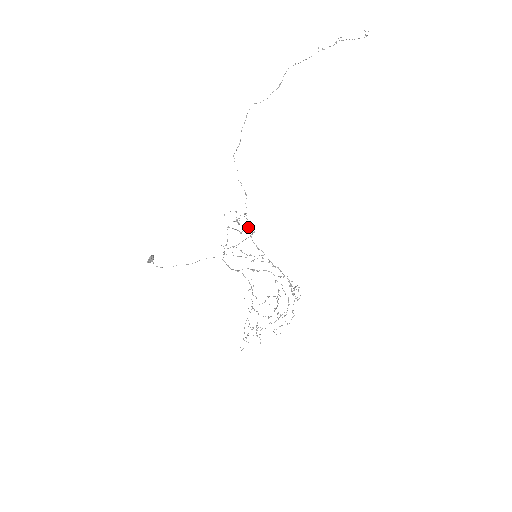
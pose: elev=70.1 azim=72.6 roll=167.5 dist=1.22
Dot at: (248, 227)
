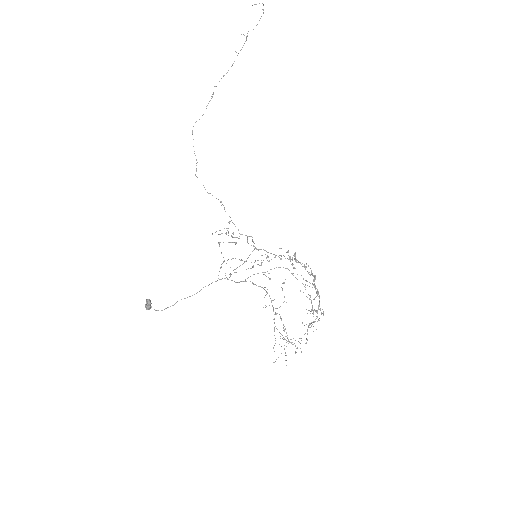
Dot at: (241, 234)
